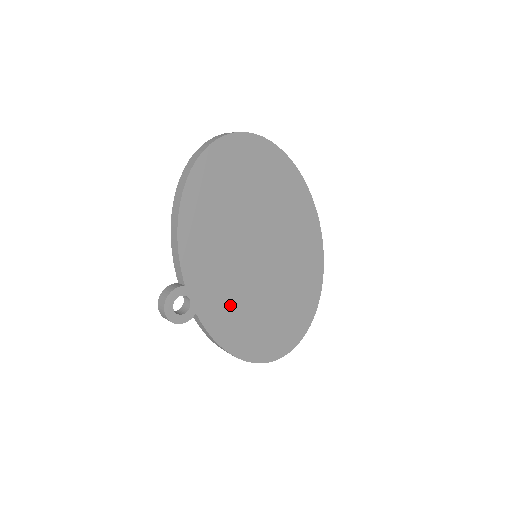
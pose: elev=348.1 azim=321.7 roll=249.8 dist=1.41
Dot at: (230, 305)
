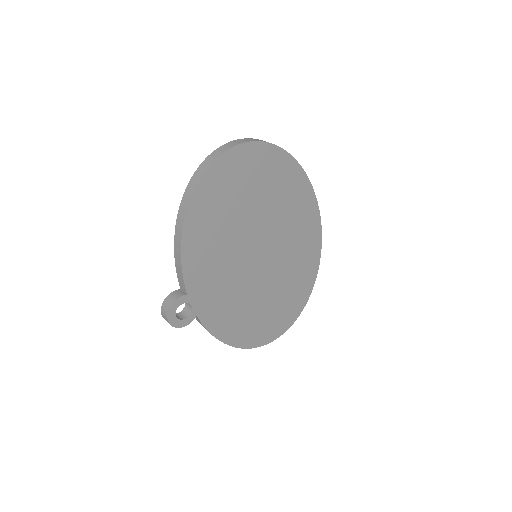
Dot at: (229, 304)
